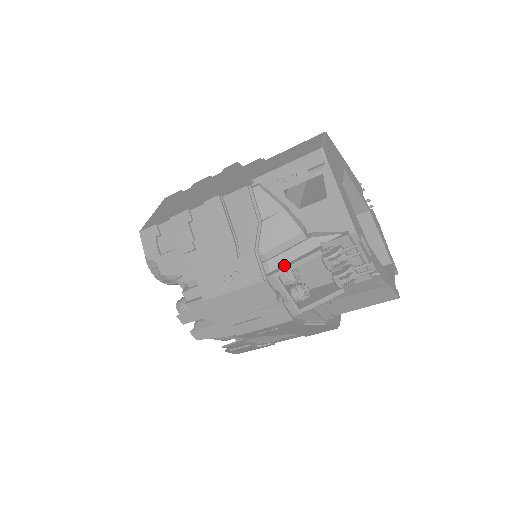
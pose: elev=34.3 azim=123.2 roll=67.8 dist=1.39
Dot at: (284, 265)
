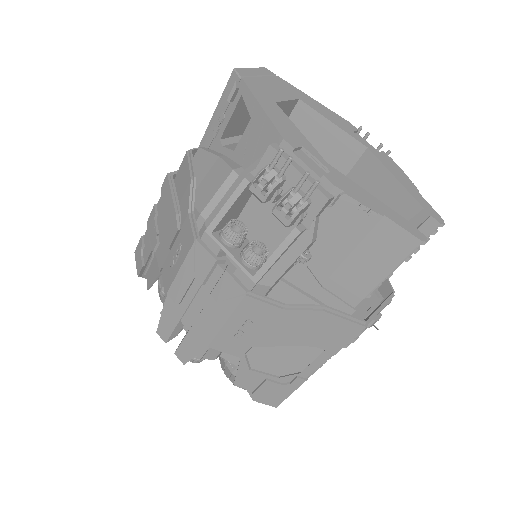
Dot at: (218, 217)
